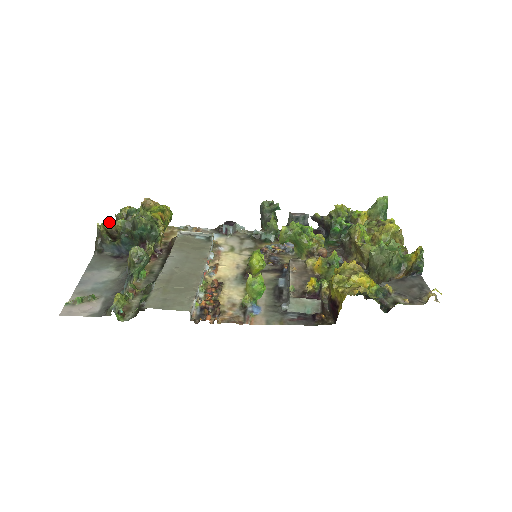
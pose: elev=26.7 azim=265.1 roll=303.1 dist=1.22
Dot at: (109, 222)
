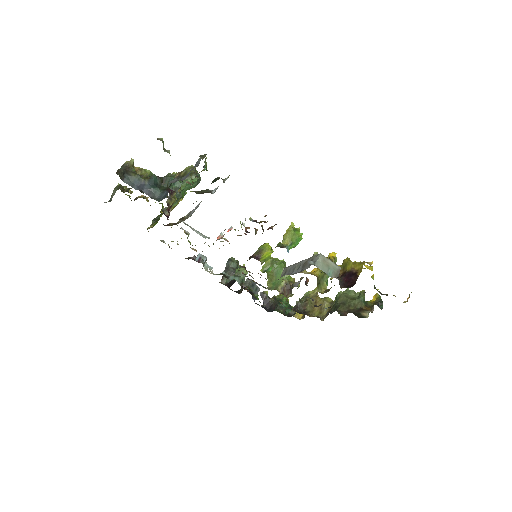
Dot at: occluded
